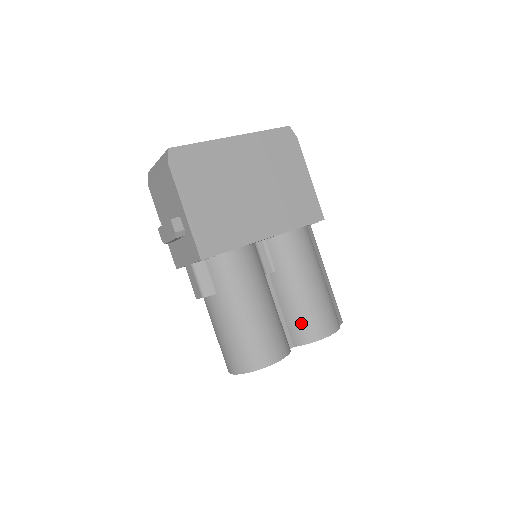
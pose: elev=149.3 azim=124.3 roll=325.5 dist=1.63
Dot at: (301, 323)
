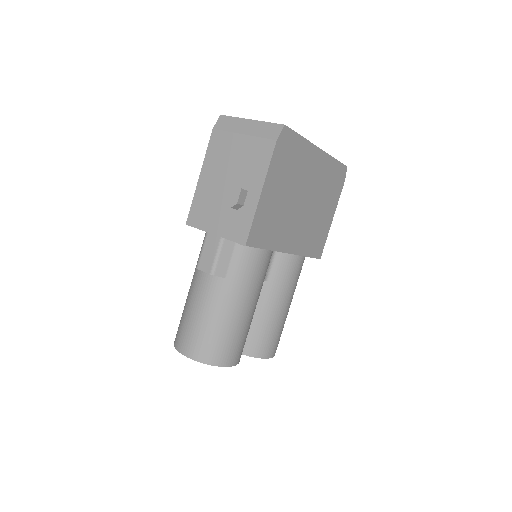
Dot at: (259, 337)
